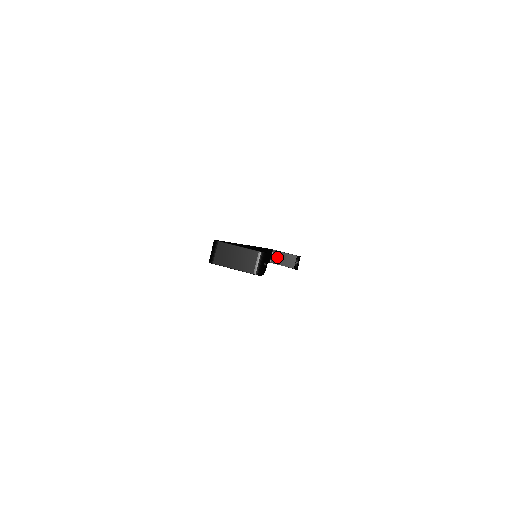
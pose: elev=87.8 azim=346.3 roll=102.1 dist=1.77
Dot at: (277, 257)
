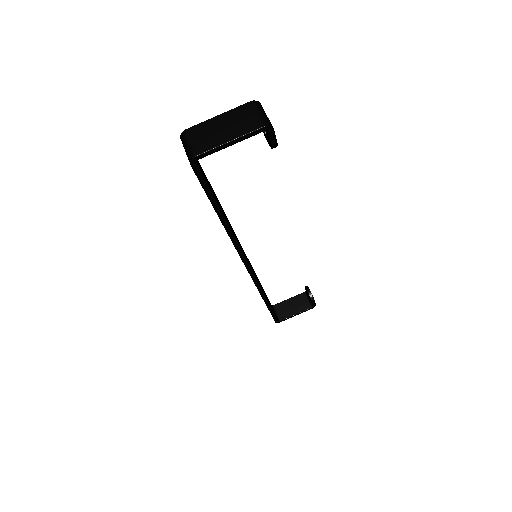
Dot at: (283, 310)
